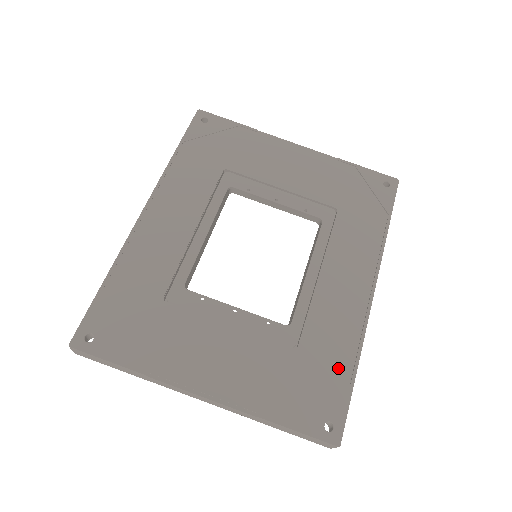
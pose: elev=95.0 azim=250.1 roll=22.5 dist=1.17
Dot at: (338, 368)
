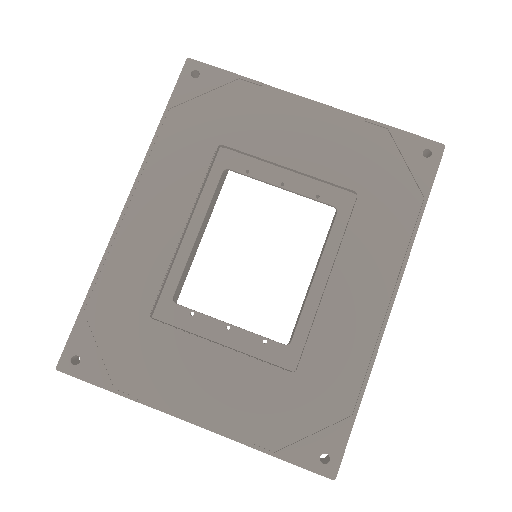
Dot at: (341, 395)
